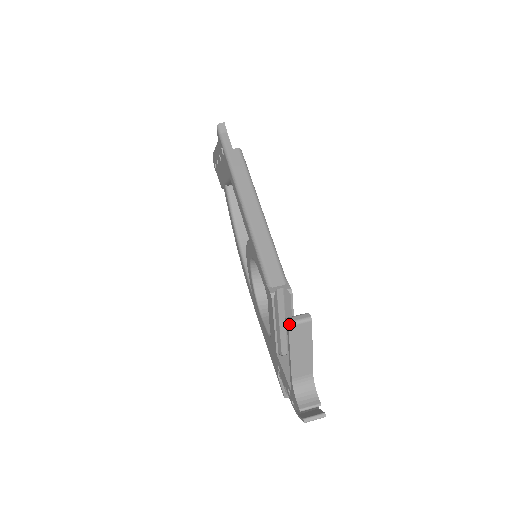
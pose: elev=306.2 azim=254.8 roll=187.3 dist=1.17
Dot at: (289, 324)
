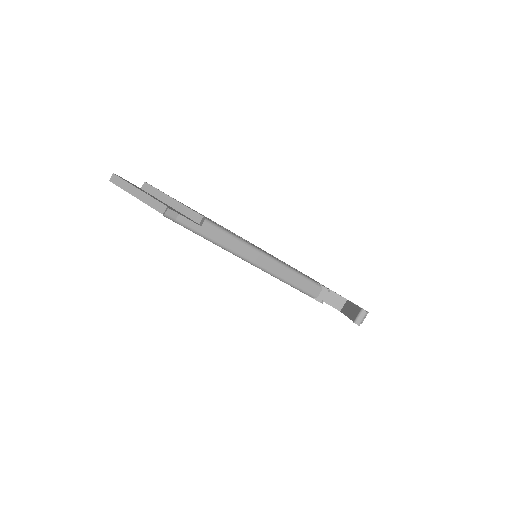
Dot at: occluded
